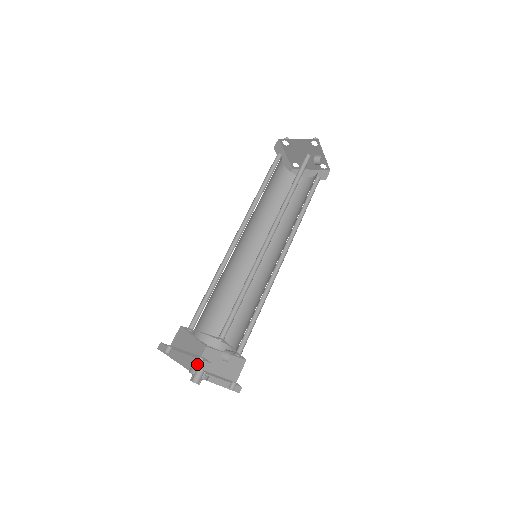
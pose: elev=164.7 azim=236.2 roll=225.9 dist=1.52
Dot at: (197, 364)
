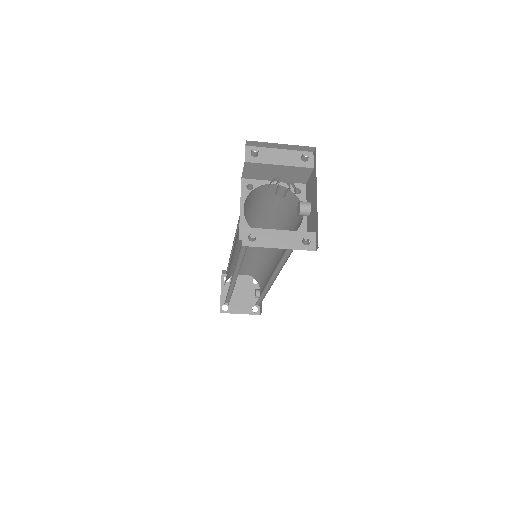
Dot at: (242, 228)
